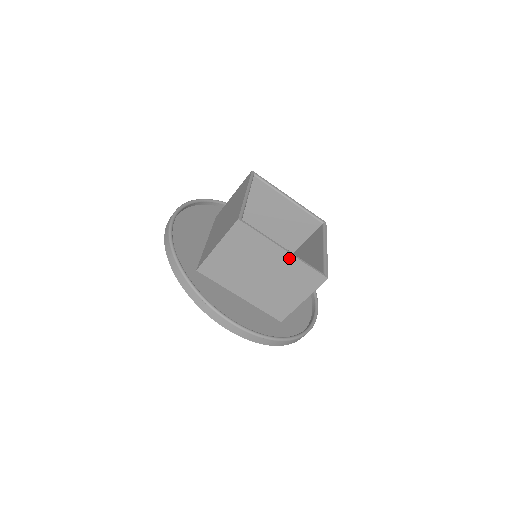
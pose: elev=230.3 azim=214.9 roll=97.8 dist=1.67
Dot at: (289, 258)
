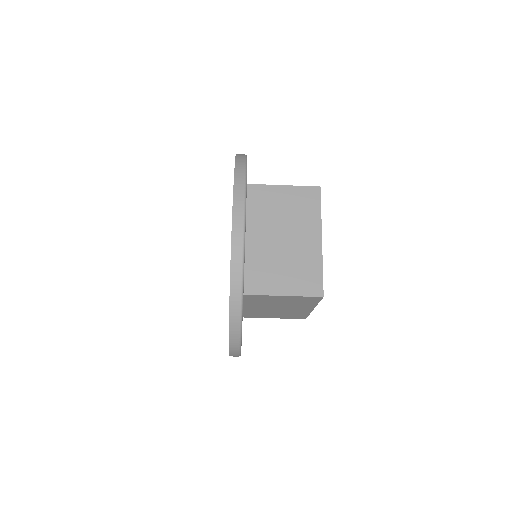
Dot at: (307, 311)
